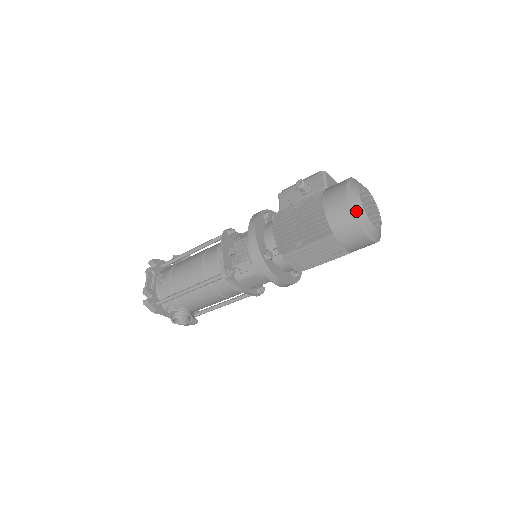
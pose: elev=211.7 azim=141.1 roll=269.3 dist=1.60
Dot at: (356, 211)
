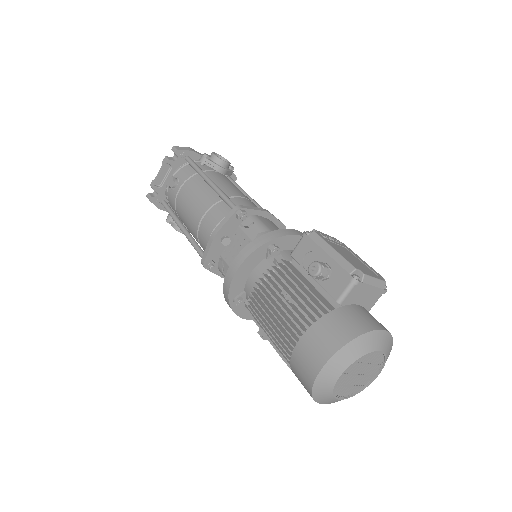
Dot at: (318, 389)
